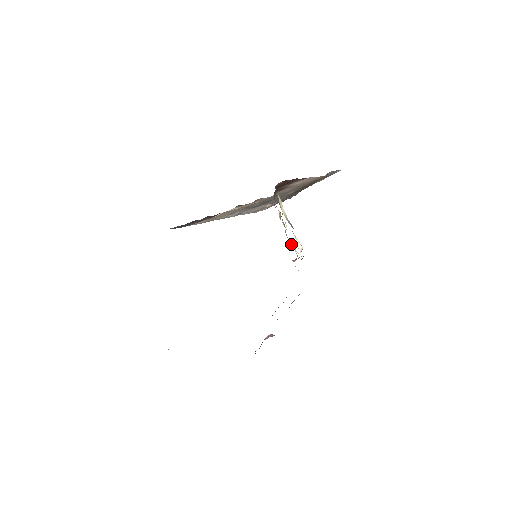
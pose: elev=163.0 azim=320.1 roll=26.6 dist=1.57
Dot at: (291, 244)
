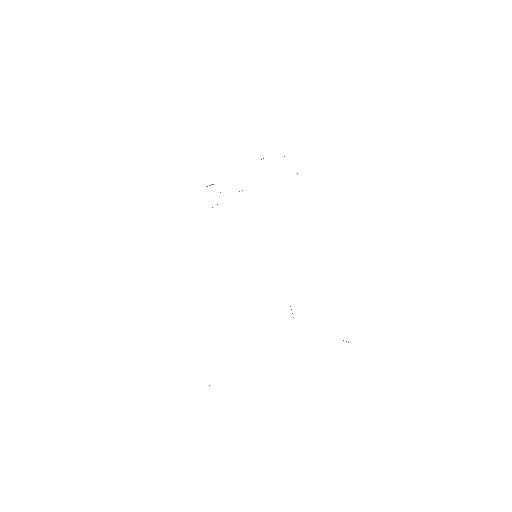
Dot at: occluded
